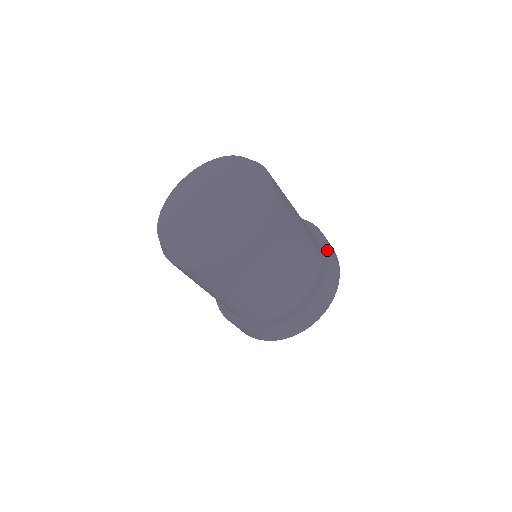
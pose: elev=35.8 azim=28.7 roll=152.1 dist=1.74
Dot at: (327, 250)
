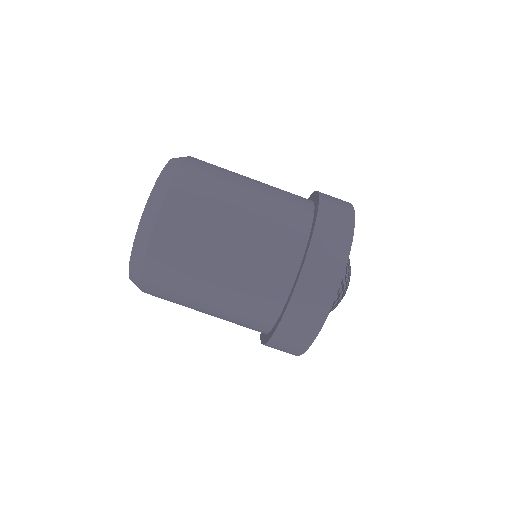
Dot at: (314, 224)
